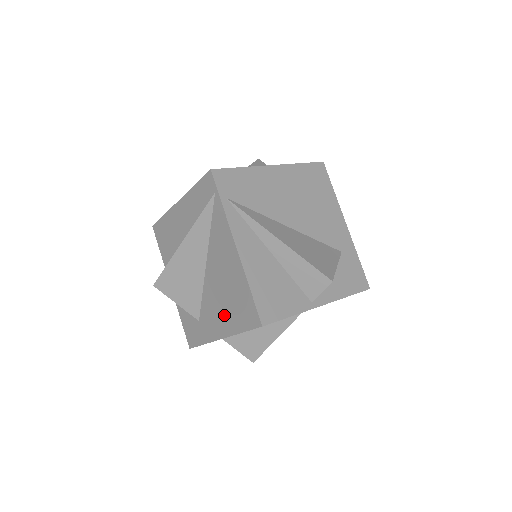
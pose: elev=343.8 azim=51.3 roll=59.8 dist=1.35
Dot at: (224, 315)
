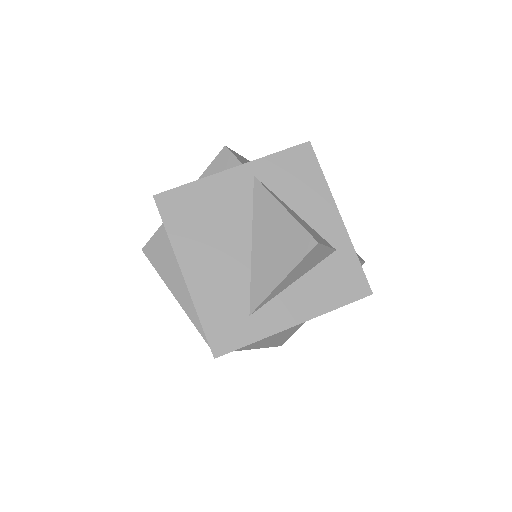
Dot at: occluded
